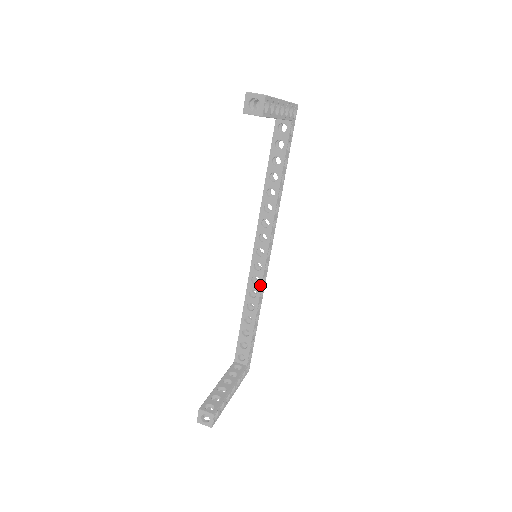
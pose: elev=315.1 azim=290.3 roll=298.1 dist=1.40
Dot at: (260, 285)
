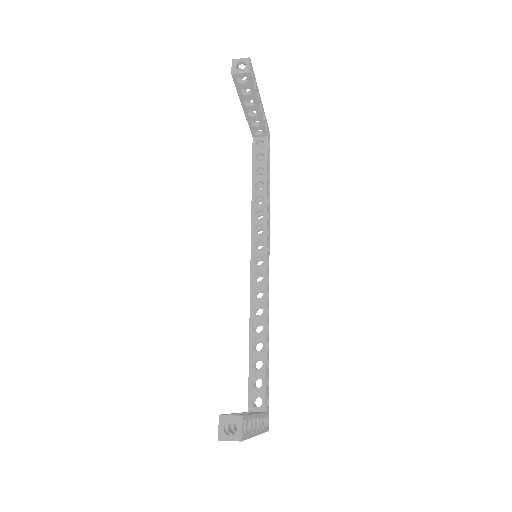
Dot at: (265, 297)
